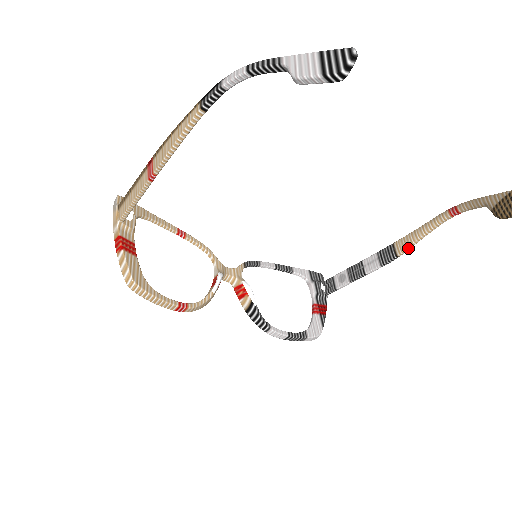
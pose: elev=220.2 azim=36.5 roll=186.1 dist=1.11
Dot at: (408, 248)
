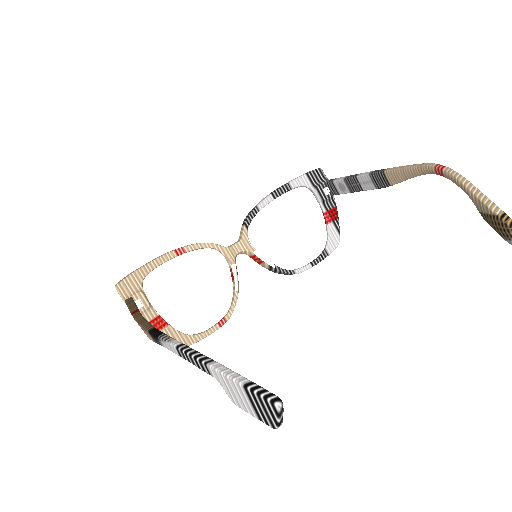
Dot at: (400, 182)
